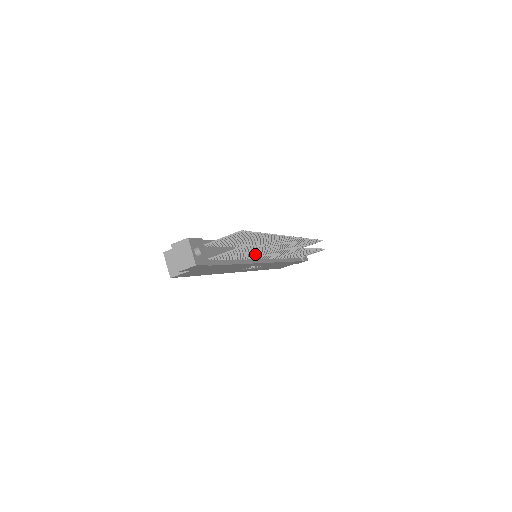
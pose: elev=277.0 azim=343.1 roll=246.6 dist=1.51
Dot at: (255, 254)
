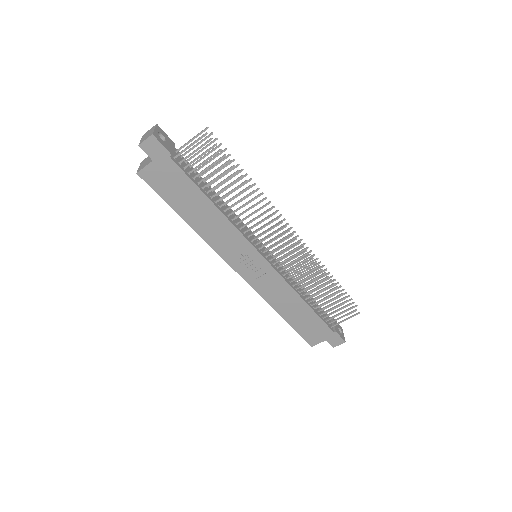
Dot at: (236, 202)
